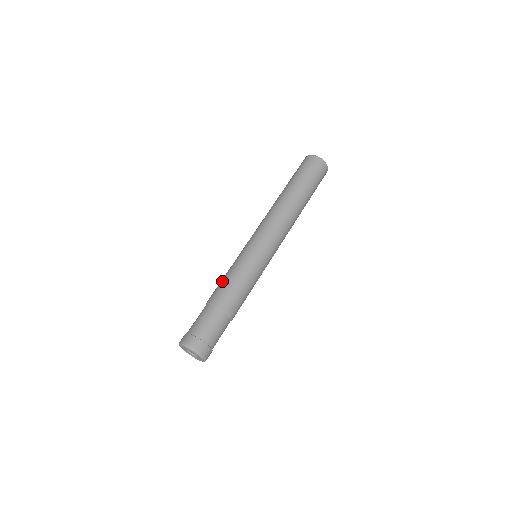
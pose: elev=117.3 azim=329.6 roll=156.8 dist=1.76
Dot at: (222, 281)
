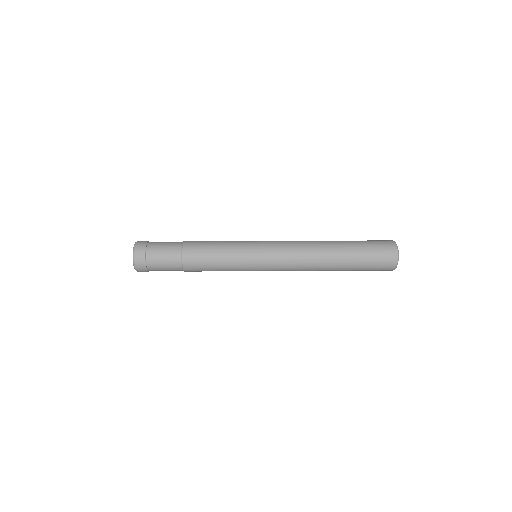
Dot at: occluded
